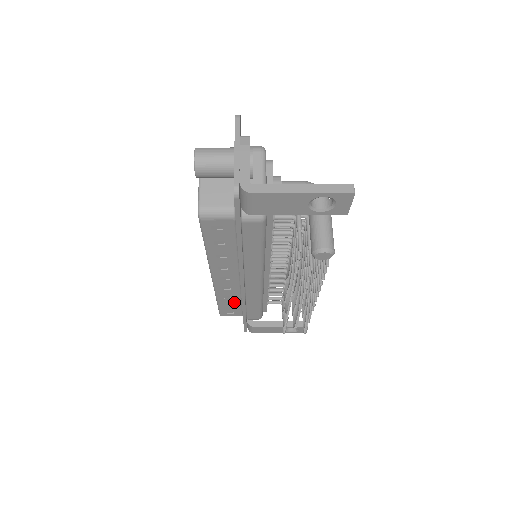
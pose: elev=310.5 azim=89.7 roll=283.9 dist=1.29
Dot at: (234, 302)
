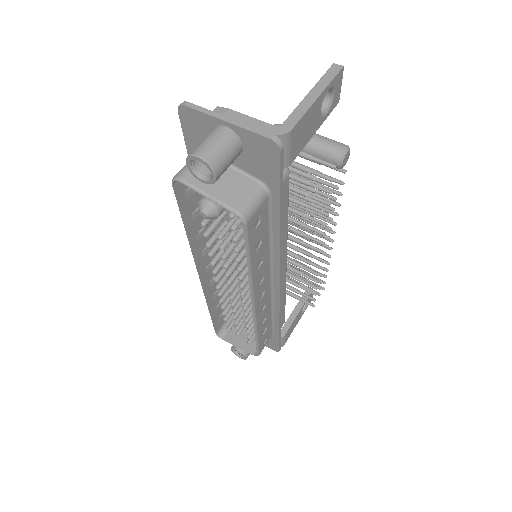
Dot at: (267, 322)
